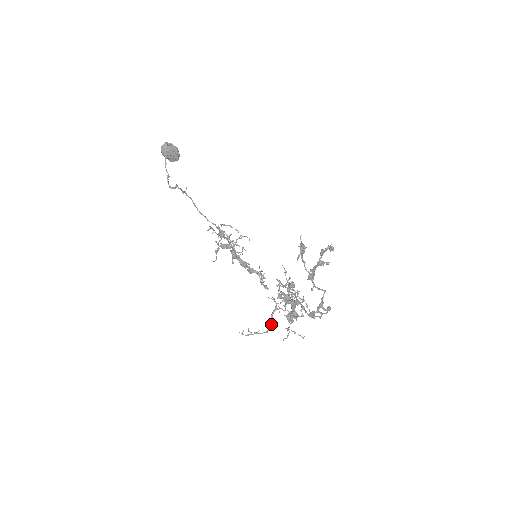
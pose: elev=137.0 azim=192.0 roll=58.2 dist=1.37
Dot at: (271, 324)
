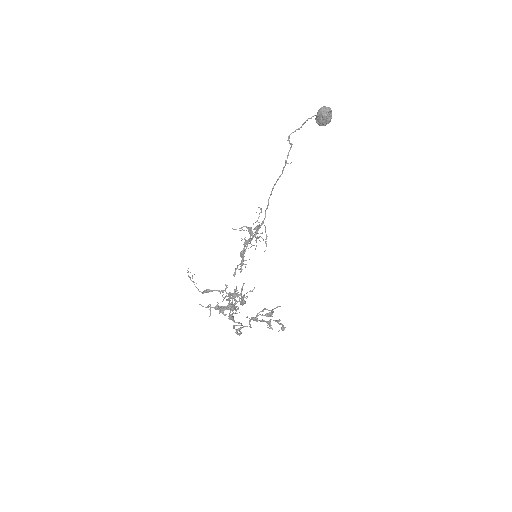
Dot at: occluded
